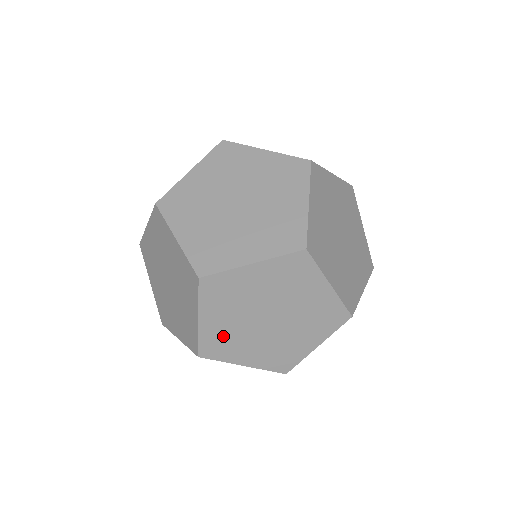
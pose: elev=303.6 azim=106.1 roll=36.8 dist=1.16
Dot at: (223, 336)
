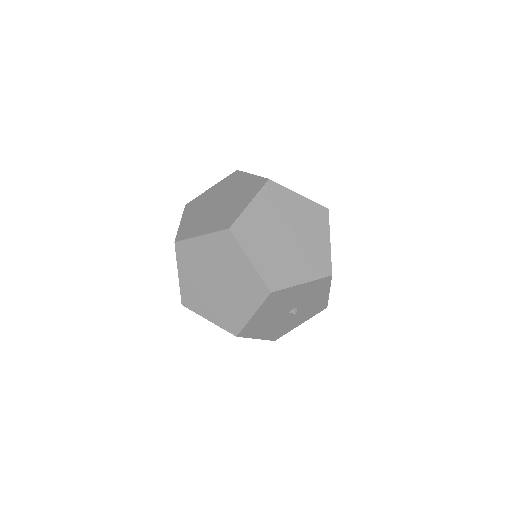
Dot at: (273, 265)
